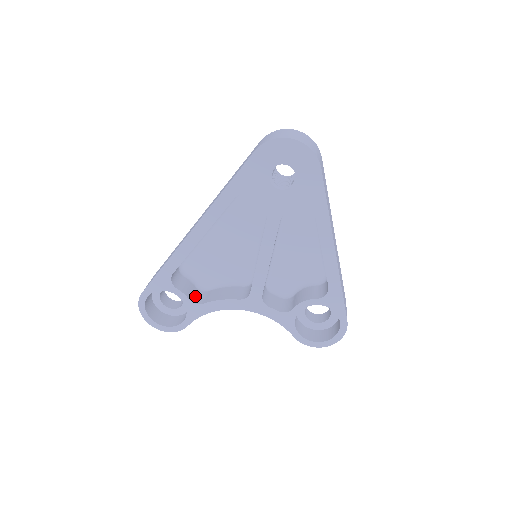
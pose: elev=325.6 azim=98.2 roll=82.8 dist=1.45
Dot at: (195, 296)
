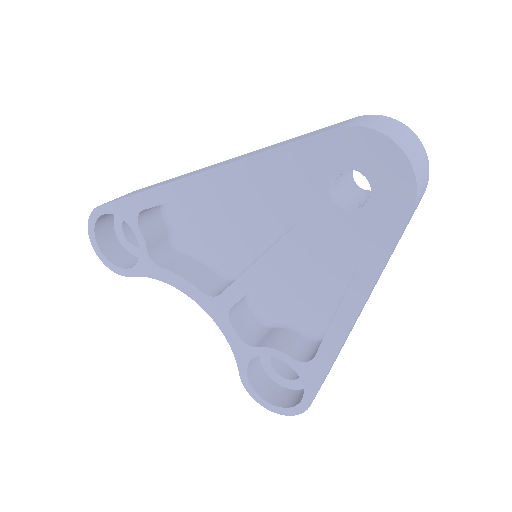
Dot at: (159, 250)
